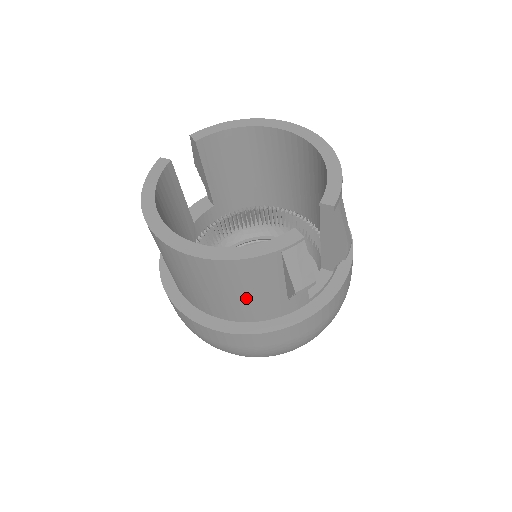
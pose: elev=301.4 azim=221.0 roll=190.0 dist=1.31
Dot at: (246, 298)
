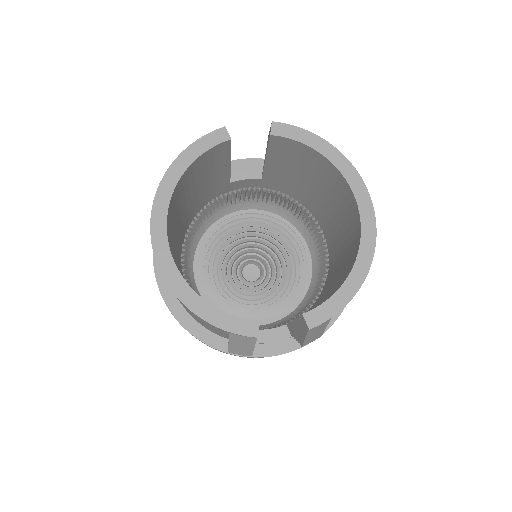
Dot at: (193, 316)
